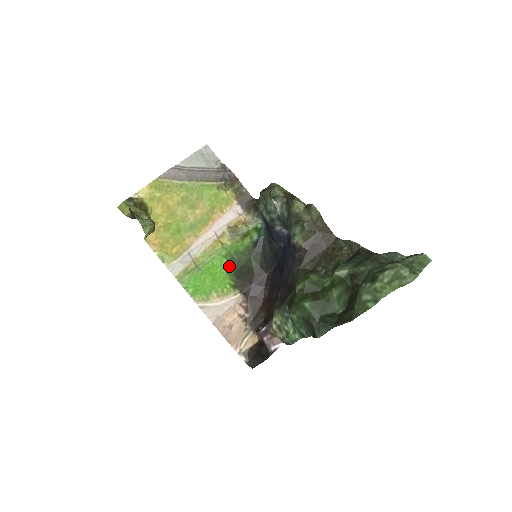
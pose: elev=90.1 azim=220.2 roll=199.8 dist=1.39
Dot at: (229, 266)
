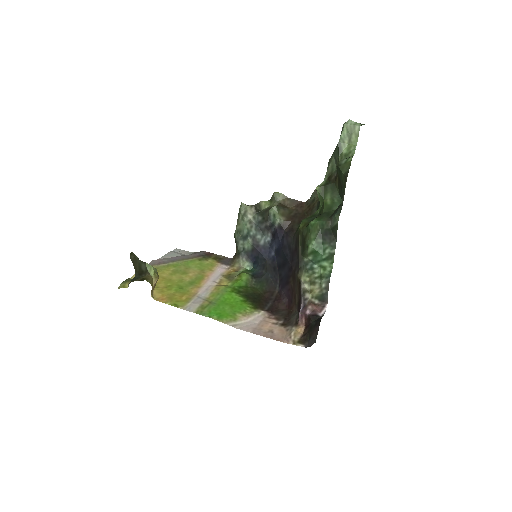
Dot at: (240, 296)
